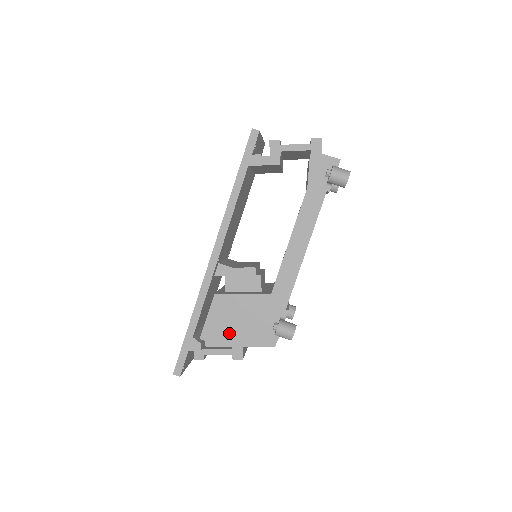
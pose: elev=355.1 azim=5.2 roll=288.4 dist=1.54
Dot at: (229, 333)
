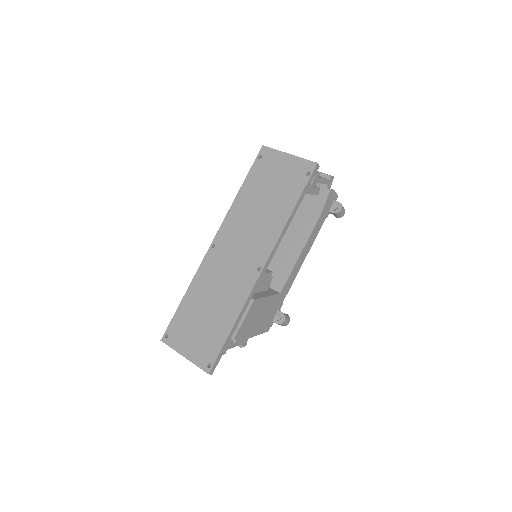
Dot at: (251, 329)
